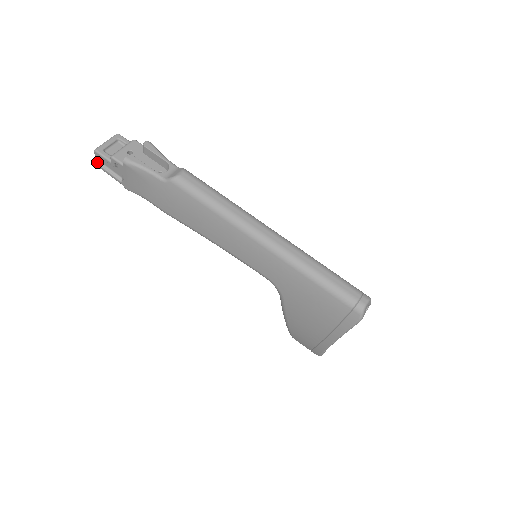
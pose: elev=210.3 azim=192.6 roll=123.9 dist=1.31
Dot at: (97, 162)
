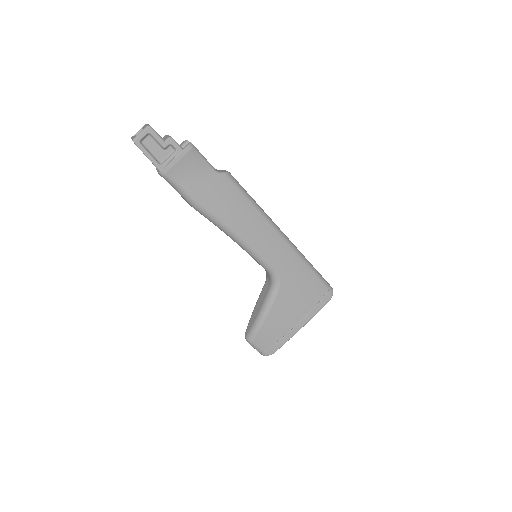
Dot at: (140, 138)
